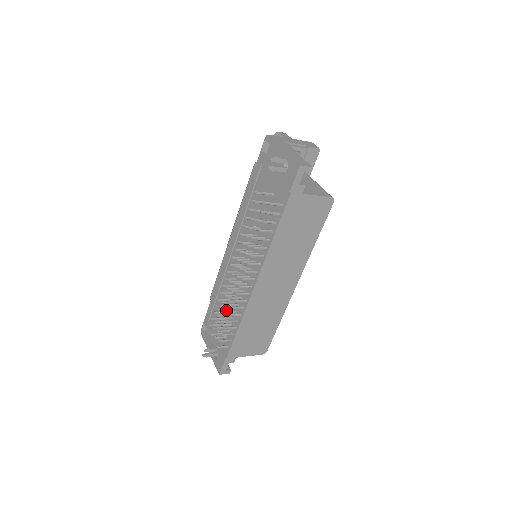
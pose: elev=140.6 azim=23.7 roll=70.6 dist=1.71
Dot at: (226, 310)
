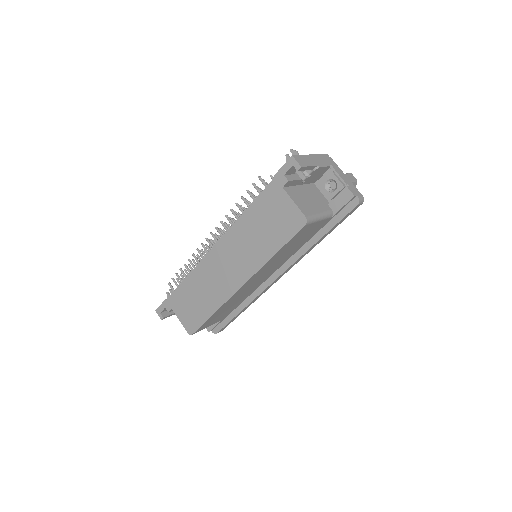
Dot at: occluded
